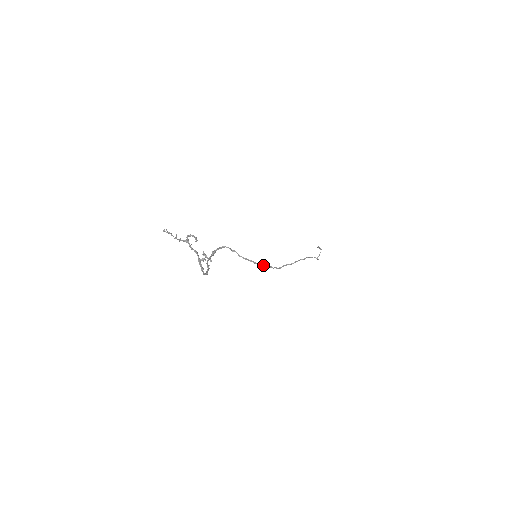
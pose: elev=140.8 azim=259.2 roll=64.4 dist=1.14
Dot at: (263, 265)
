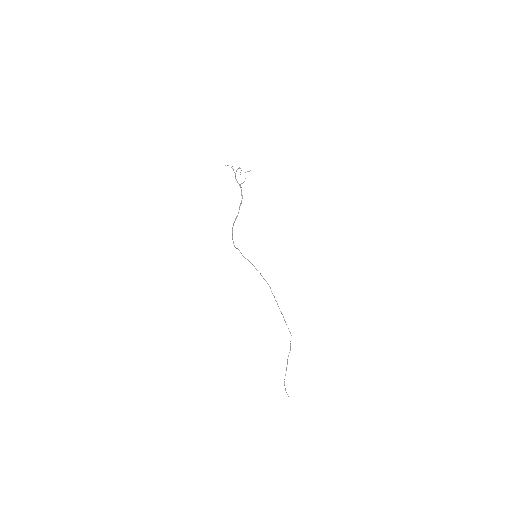
Dot at: (260, 273)
